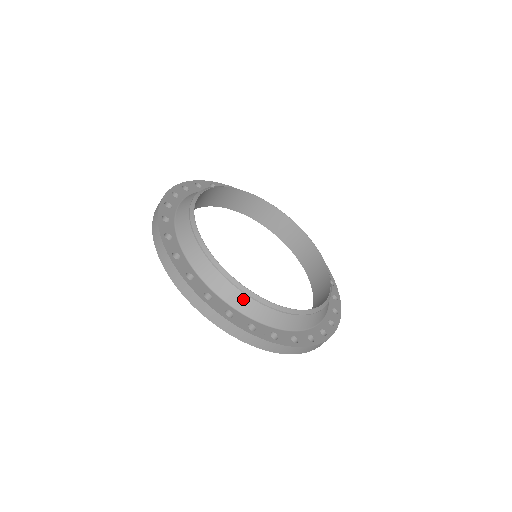
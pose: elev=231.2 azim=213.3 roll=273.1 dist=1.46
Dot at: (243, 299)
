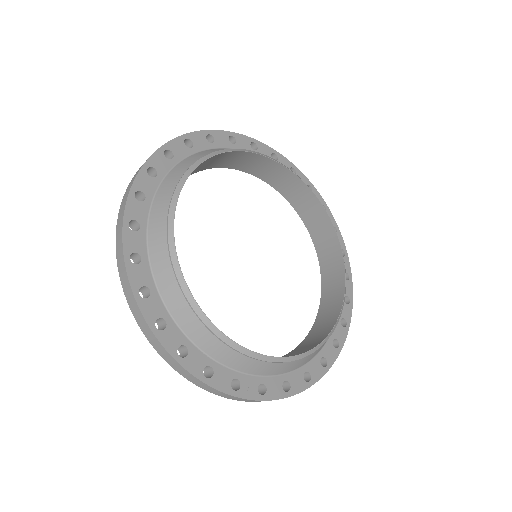
Dot at: (228, 353)
